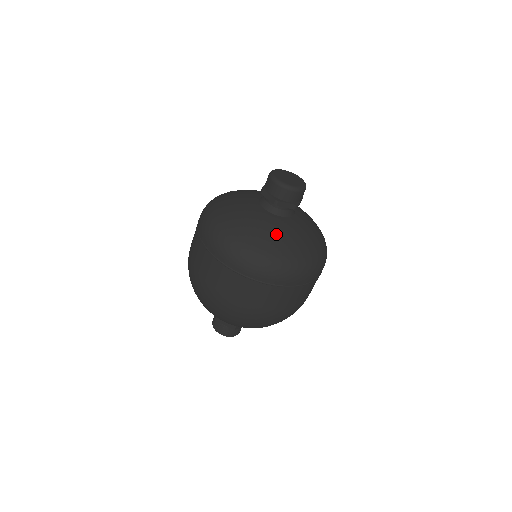
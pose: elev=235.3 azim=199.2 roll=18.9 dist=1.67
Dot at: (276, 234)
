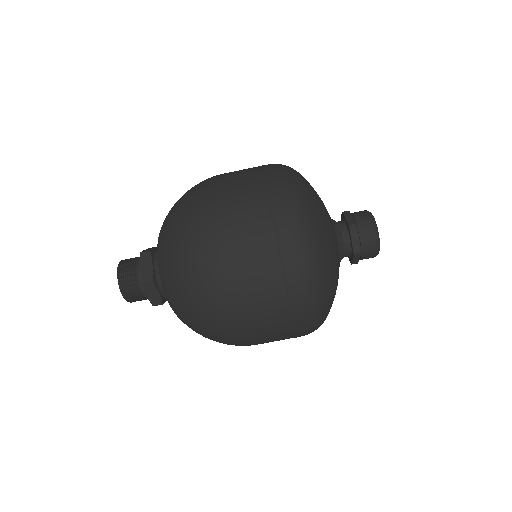
Dot at: occluded
